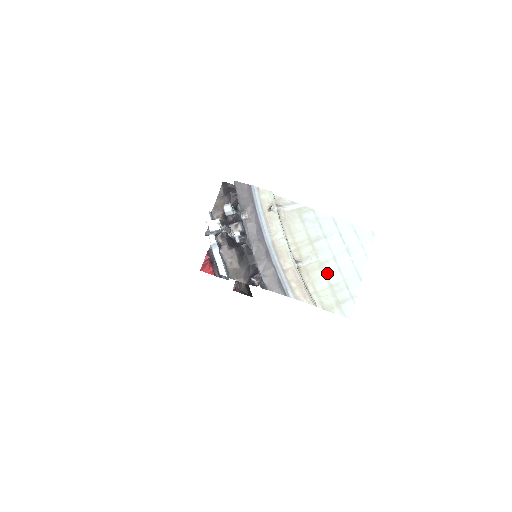
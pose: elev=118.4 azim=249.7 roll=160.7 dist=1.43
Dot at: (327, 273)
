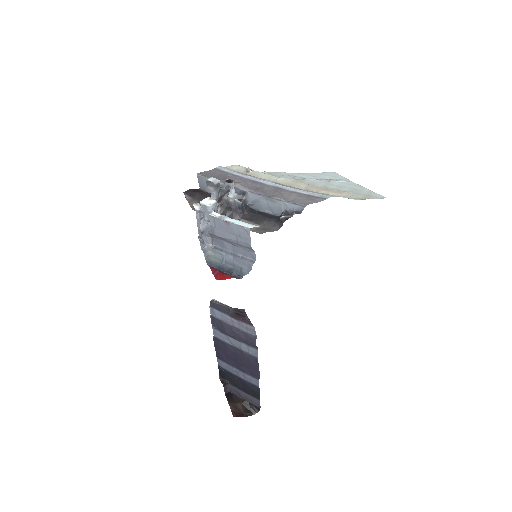
Dot at: (335, 189)
